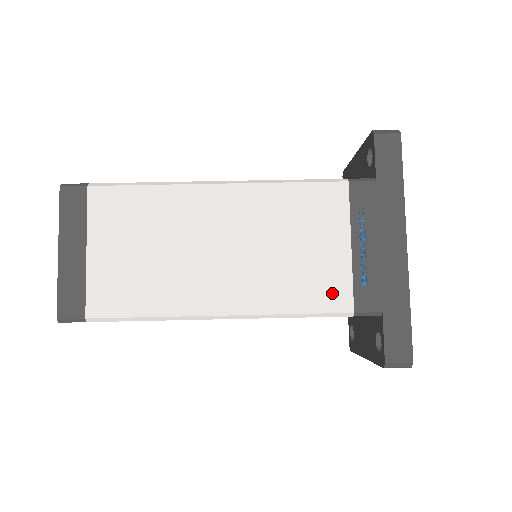
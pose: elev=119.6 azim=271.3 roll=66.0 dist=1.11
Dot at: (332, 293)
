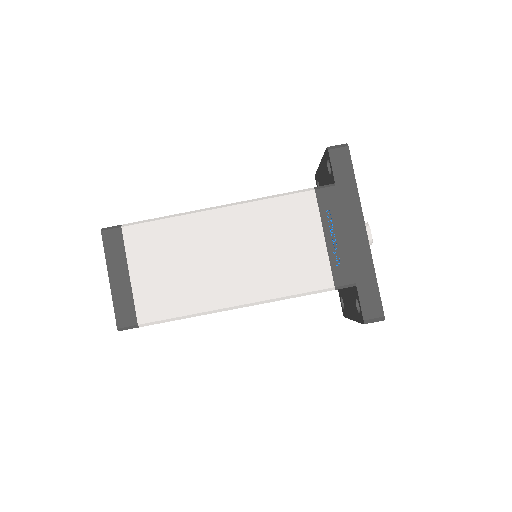
Dot at: (316, 275)
